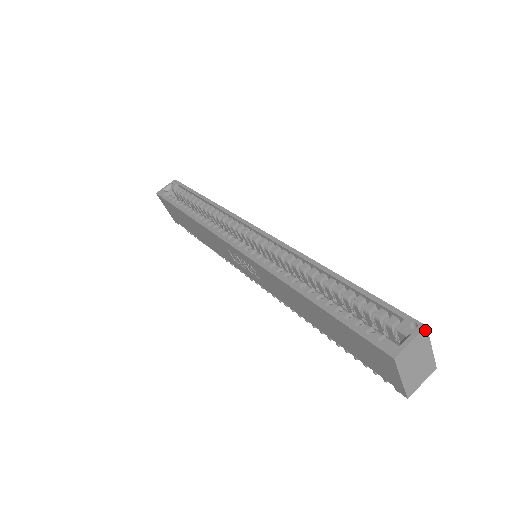
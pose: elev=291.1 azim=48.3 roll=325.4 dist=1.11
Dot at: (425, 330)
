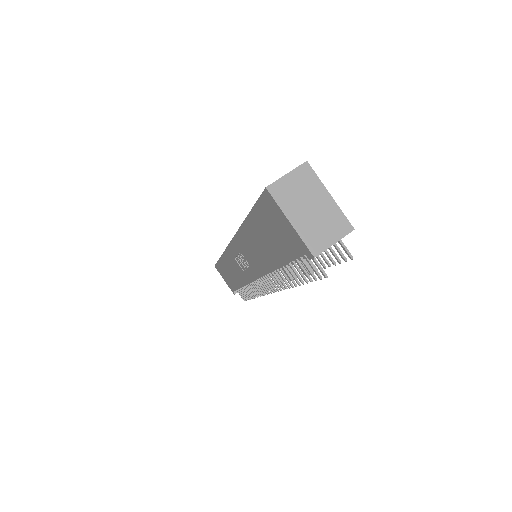
Dot at: (307, 166)
